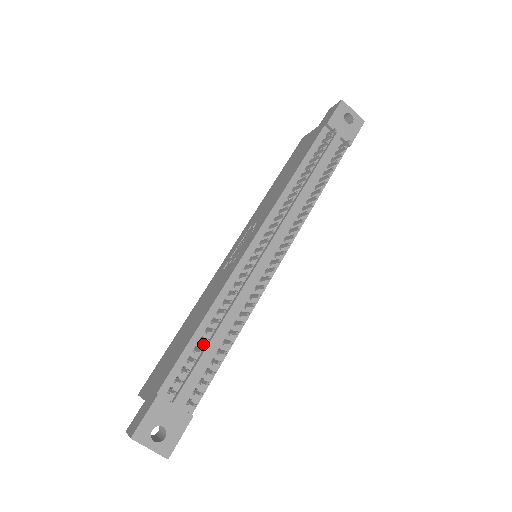
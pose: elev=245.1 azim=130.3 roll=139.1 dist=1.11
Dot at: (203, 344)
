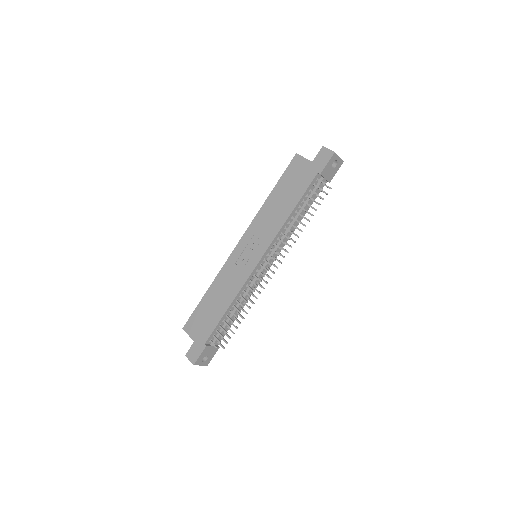
Dot at: (227, 317)
